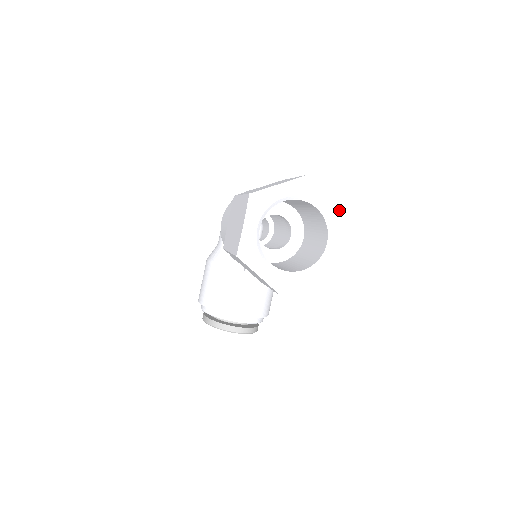
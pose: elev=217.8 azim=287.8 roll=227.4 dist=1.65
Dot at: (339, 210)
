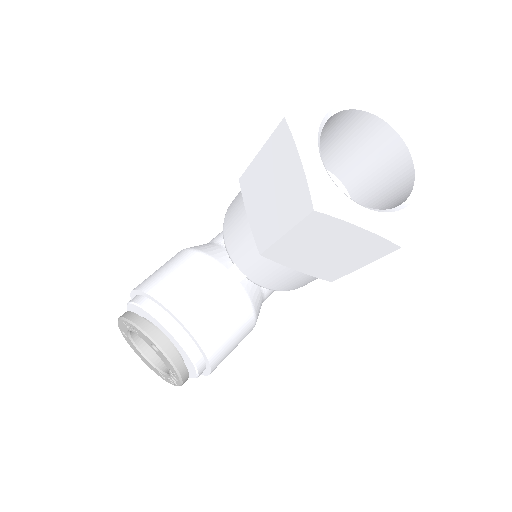
Dot at: (438, 174)
